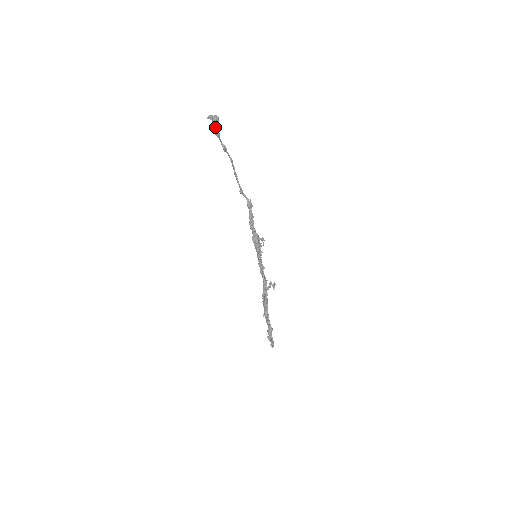
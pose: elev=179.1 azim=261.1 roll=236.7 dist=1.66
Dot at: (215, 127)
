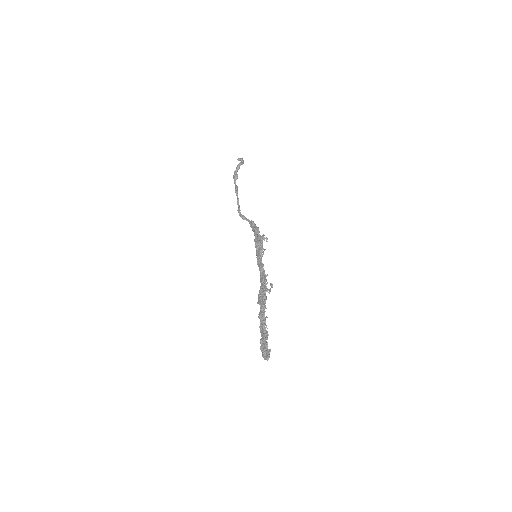
Dot at: (237, 170)
